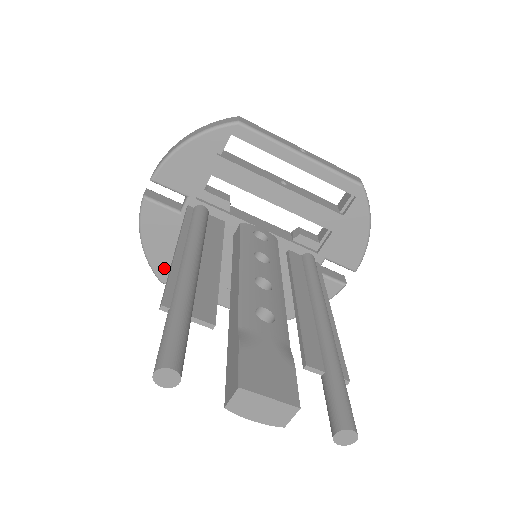
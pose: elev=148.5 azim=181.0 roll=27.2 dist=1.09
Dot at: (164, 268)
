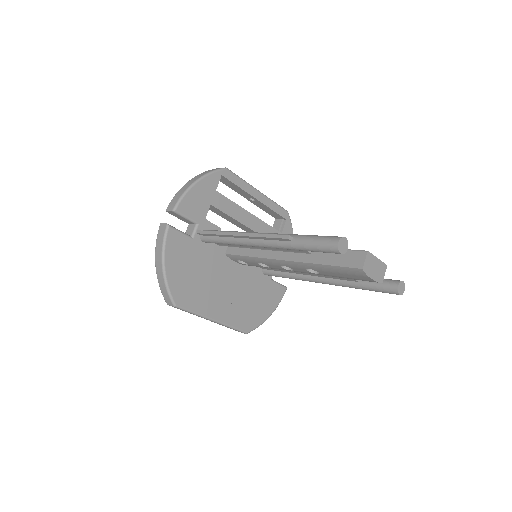
Dot at: (179, 291)
